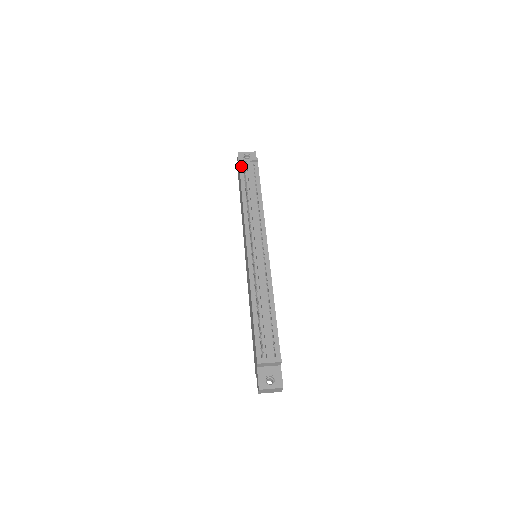
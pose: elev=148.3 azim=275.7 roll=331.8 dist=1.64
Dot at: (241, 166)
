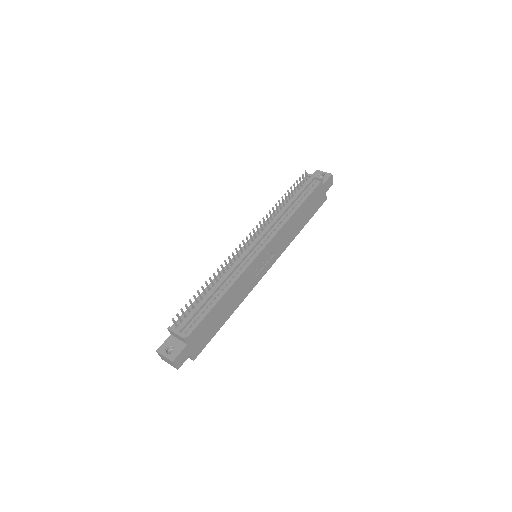
Dot at: occluded
